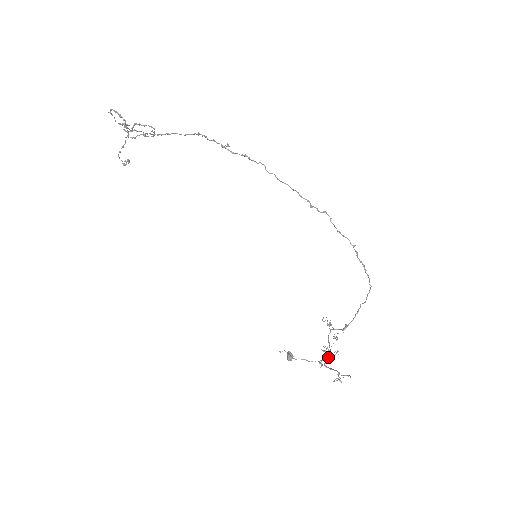
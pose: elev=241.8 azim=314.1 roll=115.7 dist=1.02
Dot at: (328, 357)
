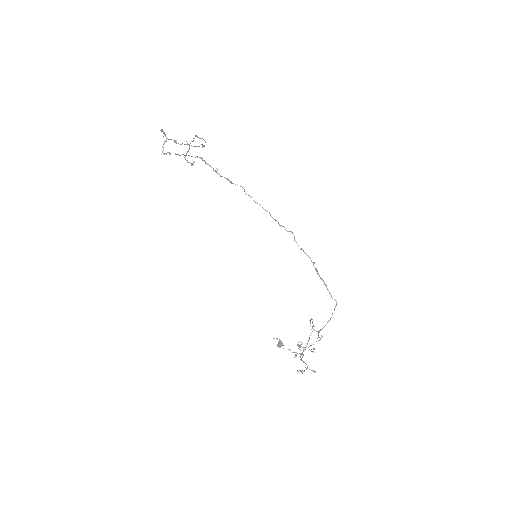
Dot at: occluded
